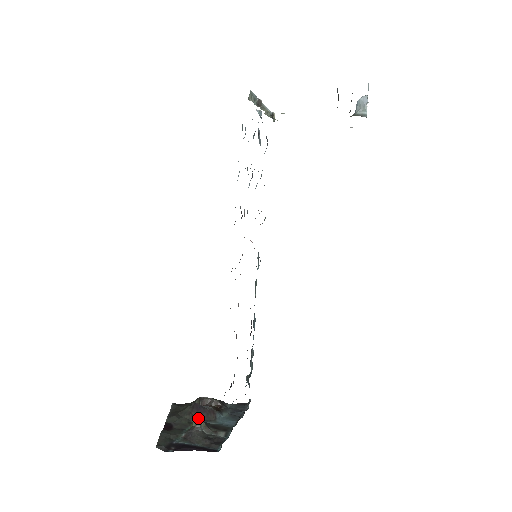
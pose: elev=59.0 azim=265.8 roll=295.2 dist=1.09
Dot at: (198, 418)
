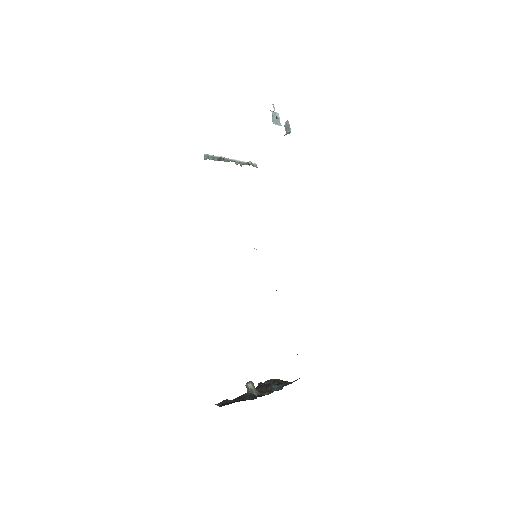
Dot at: (248, 384)
